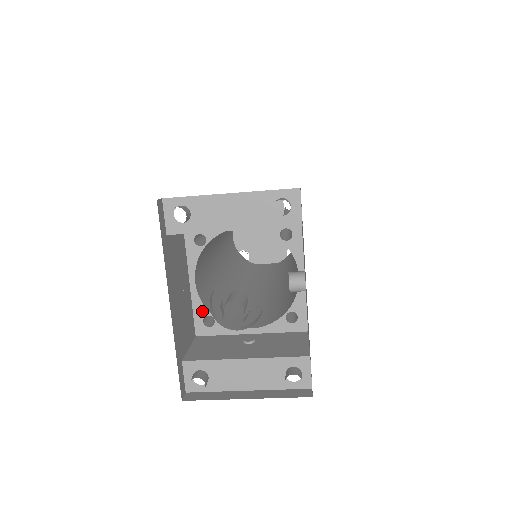
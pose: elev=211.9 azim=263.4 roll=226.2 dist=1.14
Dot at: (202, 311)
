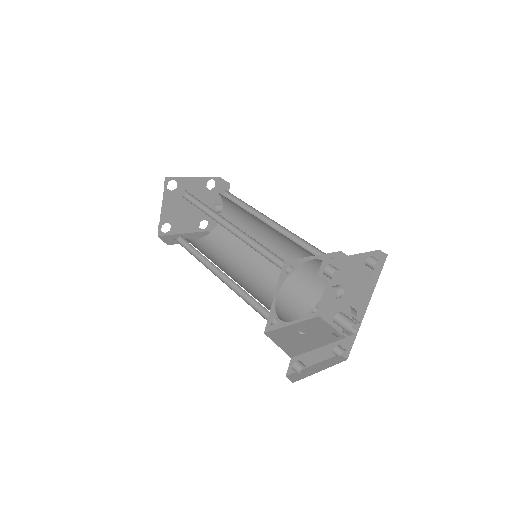
Dot at: (273, 316)
